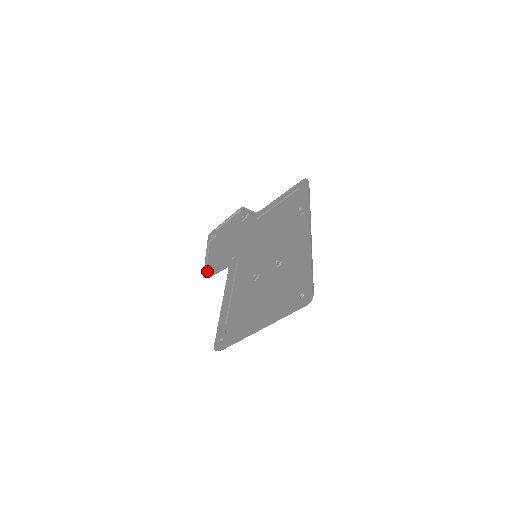
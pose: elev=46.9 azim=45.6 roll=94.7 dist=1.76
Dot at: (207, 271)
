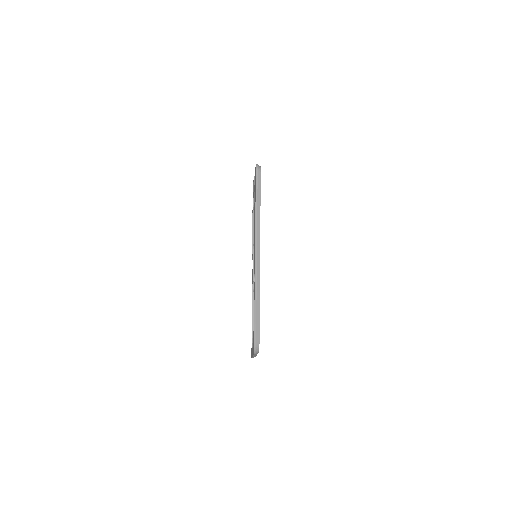
Dot at: occluded
